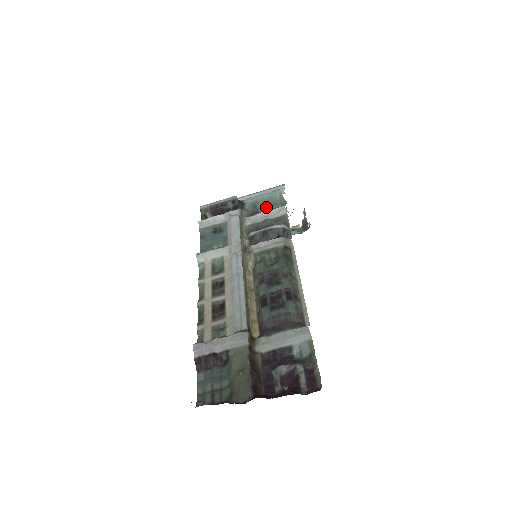
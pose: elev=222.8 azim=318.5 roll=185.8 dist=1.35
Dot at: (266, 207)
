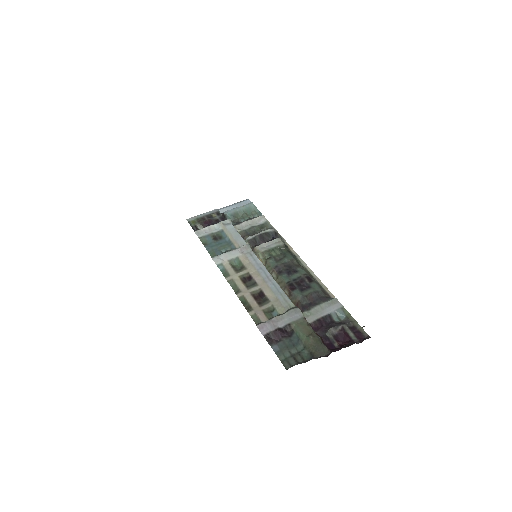
Dot at: (245, 217)
